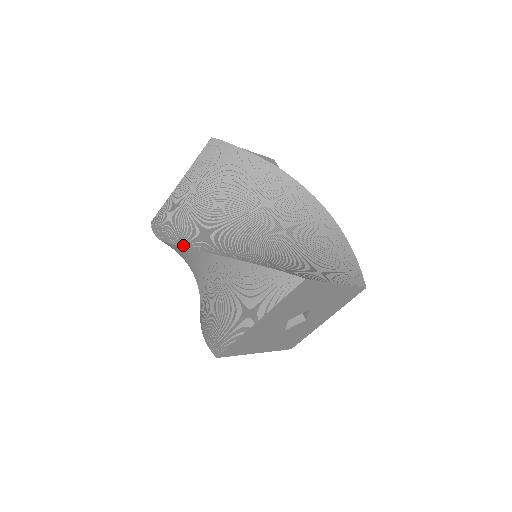
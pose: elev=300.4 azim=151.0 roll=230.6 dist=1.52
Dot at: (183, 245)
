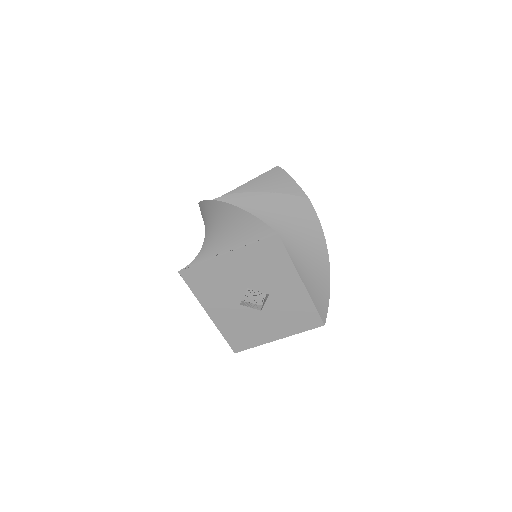
Dot at: (212, 200)
